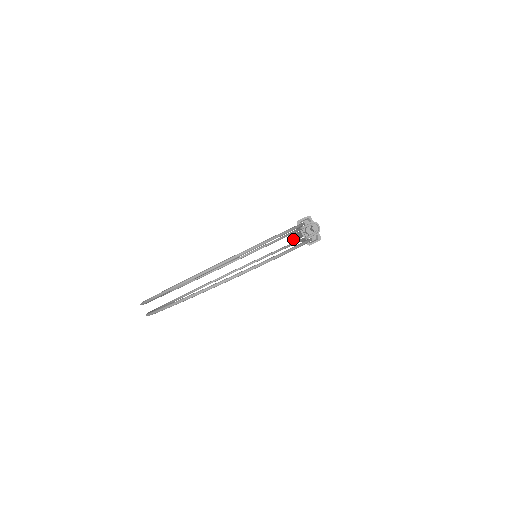
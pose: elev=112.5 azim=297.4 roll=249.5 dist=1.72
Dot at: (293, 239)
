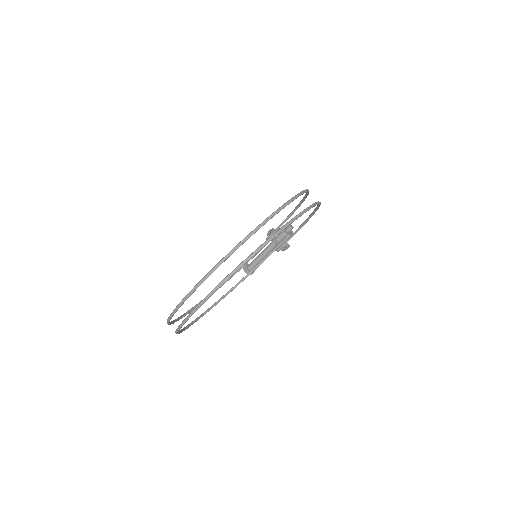
Dot at: (249, 270)
